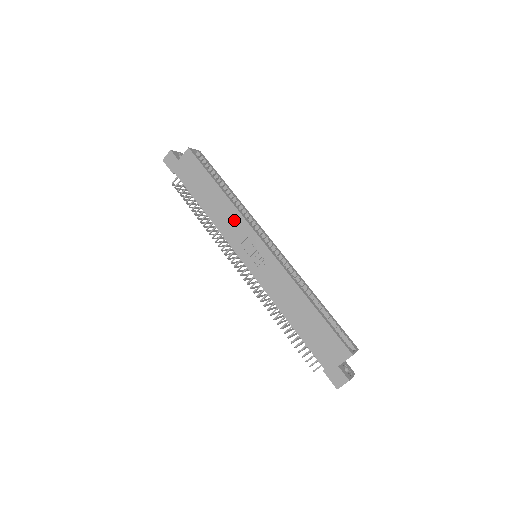
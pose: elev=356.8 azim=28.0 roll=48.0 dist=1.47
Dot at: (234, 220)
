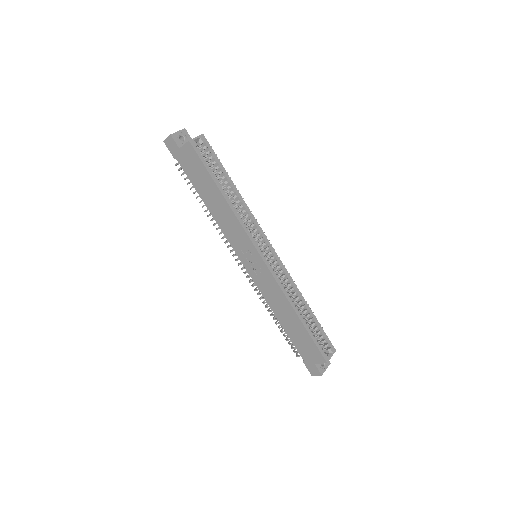
Dot at: (235, 228)
